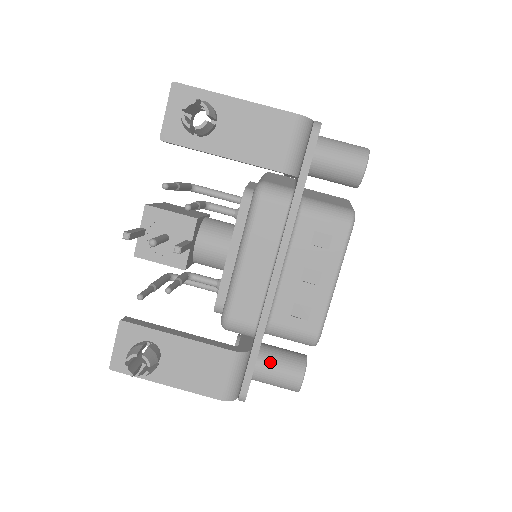
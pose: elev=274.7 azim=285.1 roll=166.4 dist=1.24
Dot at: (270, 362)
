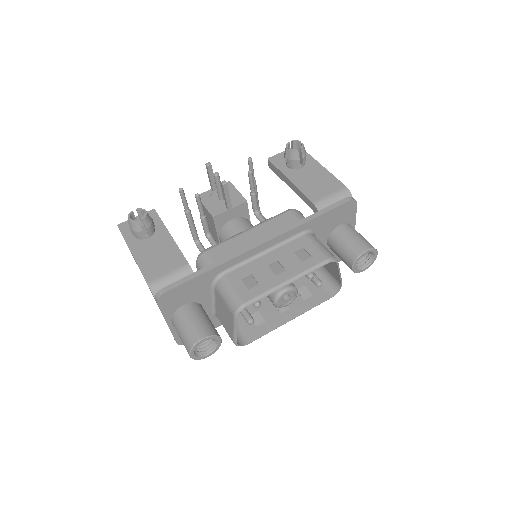
Dot at: (197, 312)
